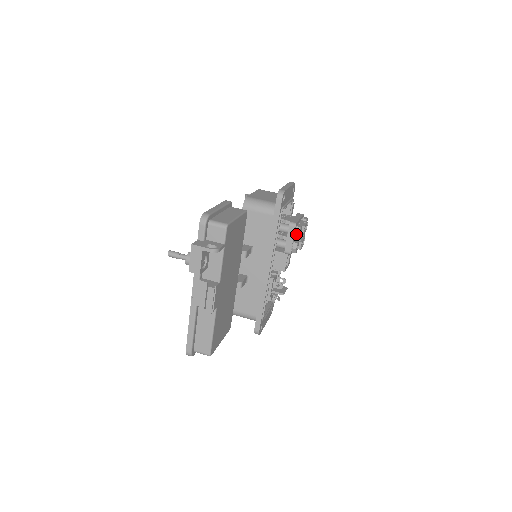
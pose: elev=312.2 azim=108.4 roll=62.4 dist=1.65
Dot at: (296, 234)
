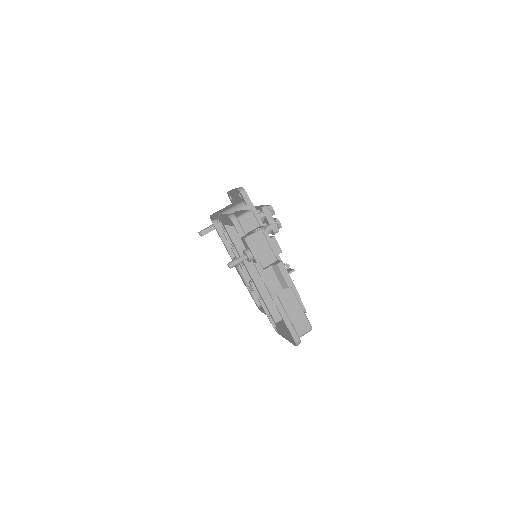
Dot at: (272, 212)
